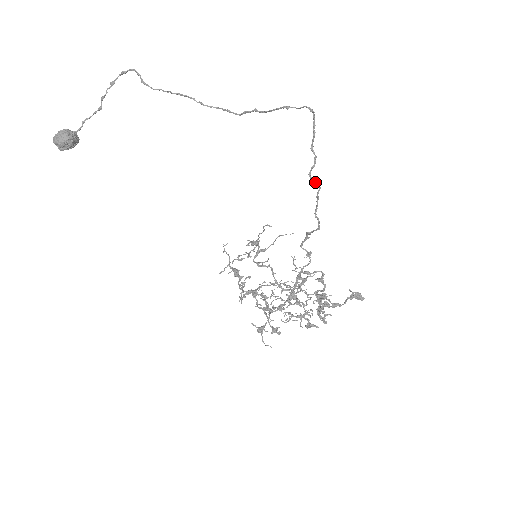
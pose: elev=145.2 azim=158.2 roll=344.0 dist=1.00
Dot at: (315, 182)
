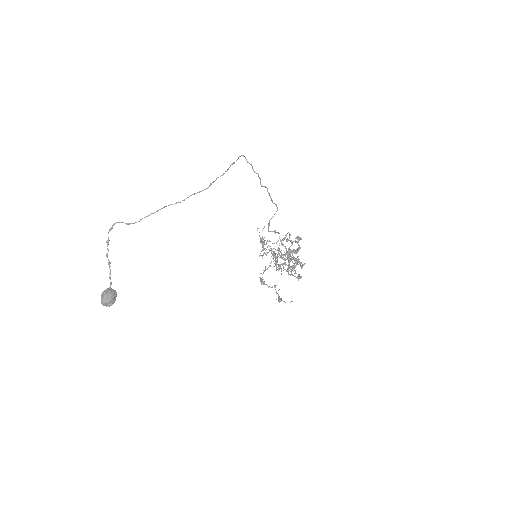
Dot at: (265, 187)
